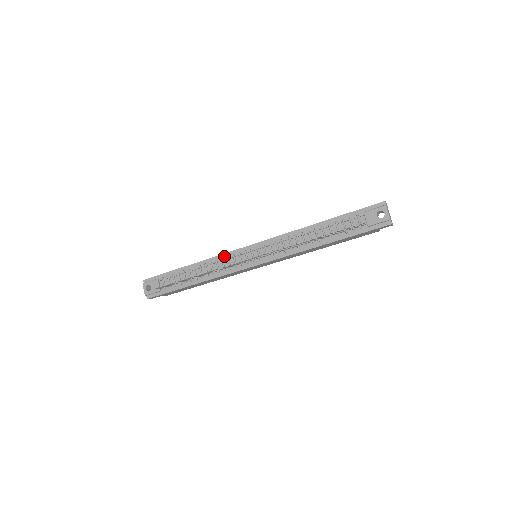
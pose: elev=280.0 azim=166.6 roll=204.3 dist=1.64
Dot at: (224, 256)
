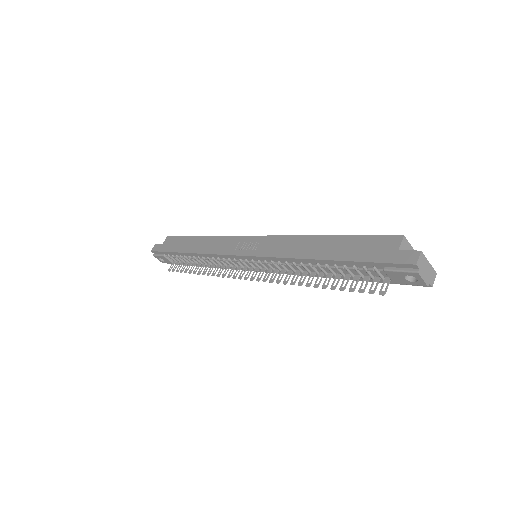
Dot at: (219, 257)
